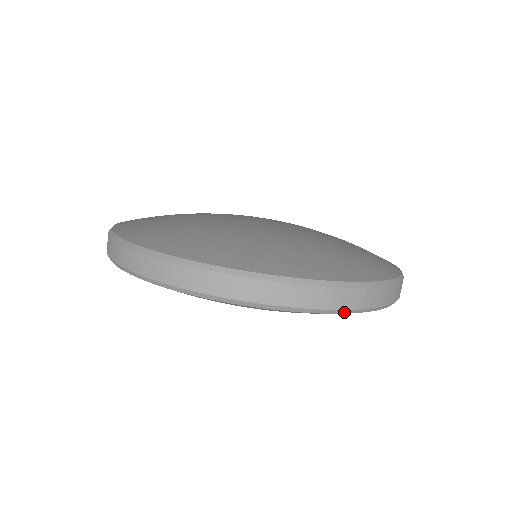
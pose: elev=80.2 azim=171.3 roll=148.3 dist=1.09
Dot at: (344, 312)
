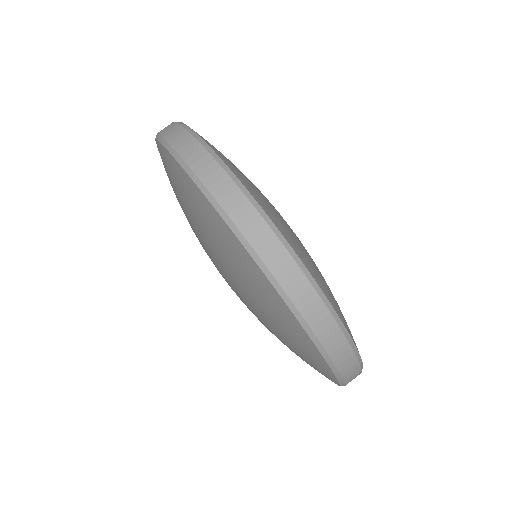
Dot at: (187, 170)
